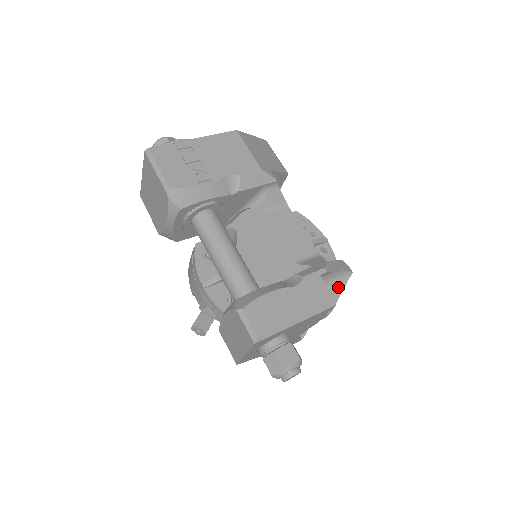
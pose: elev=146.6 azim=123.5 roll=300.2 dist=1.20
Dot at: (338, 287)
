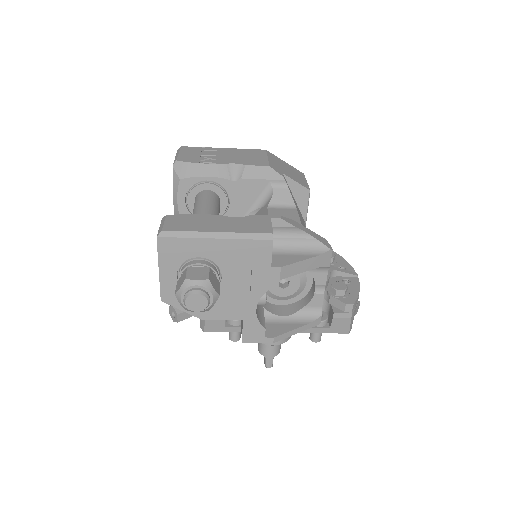
Dot at: (305, 255)
